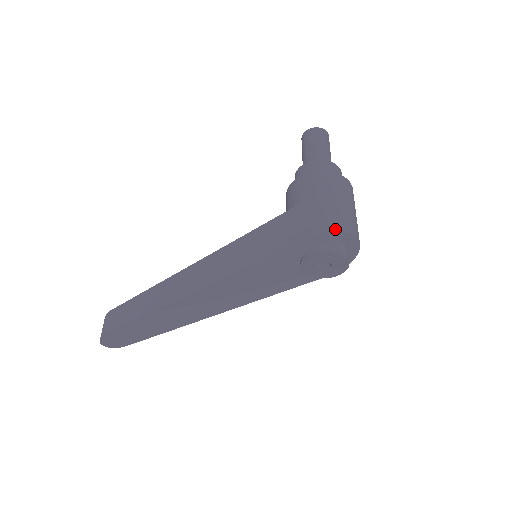
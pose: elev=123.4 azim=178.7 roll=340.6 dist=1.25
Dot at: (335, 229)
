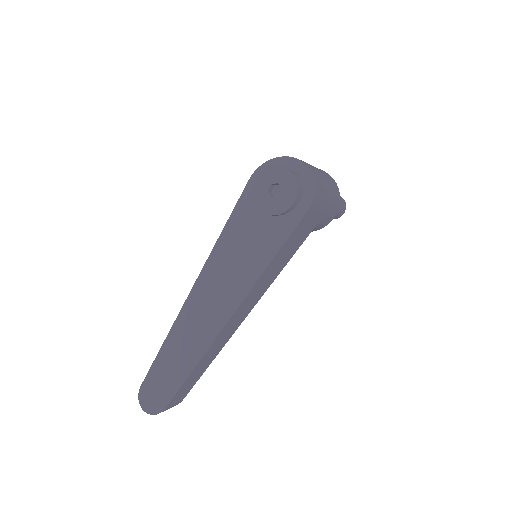
Dot at: (265, 164)
